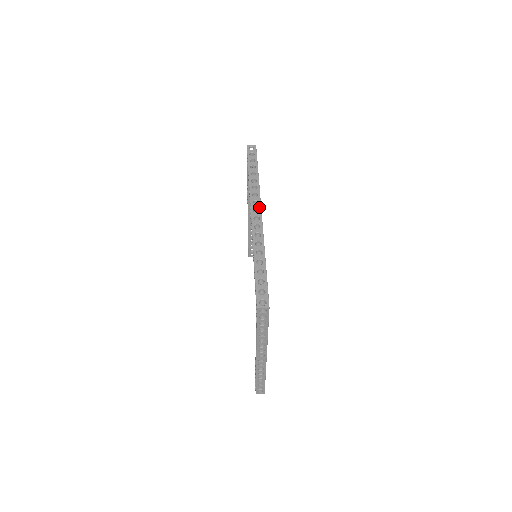
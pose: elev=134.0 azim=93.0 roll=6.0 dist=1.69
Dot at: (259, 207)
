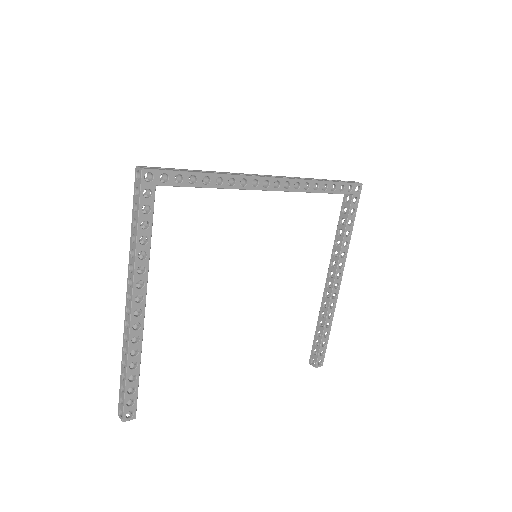
Dot at: (280, 177)
